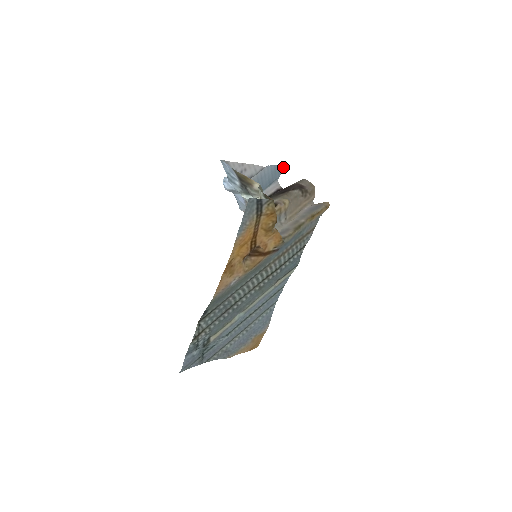
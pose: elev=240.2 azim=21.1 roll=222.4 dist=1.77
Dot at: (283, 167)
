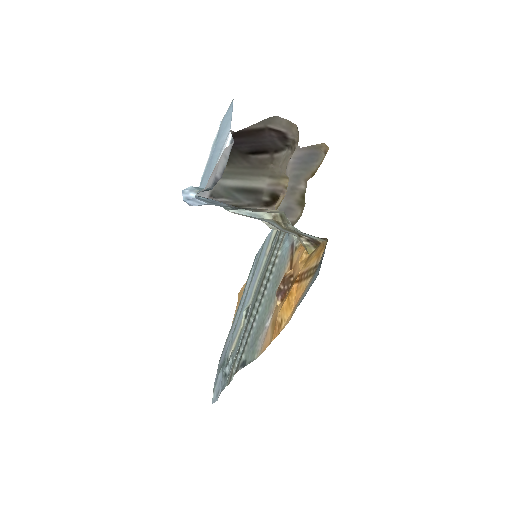
Dot at: (231, 104)
